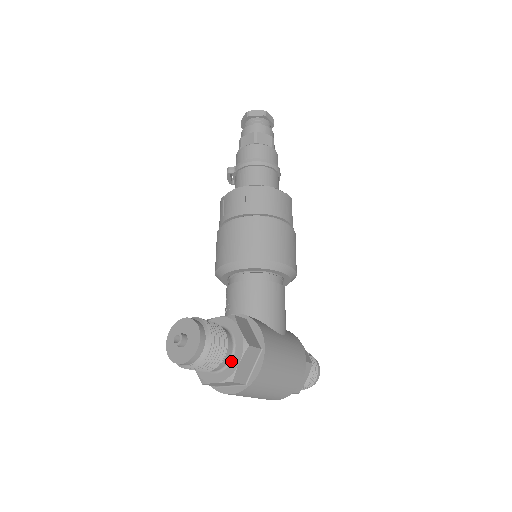
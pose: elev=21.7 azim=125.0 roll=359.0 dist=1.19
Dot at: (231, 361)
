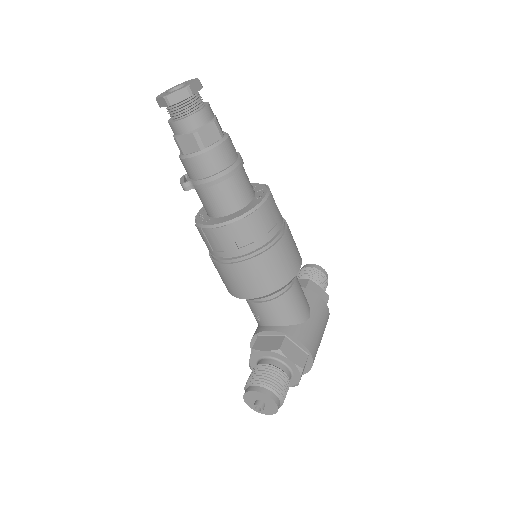
Dot at: (292, 378)
